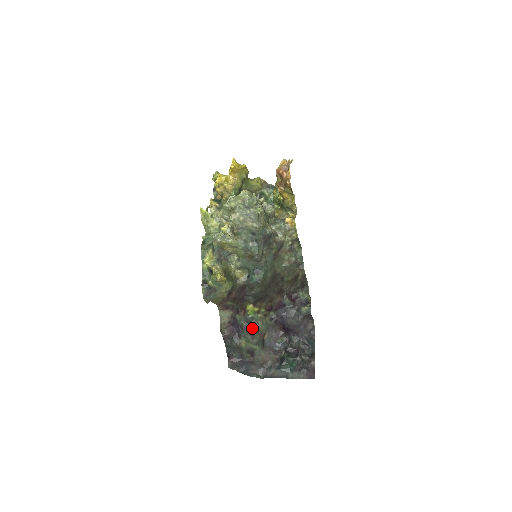
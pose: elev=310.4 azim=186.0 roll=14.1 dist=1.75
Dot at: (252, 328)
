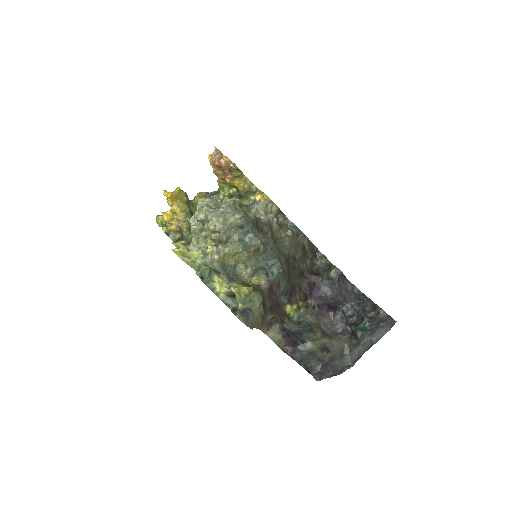
Dot at: (306, 326)
